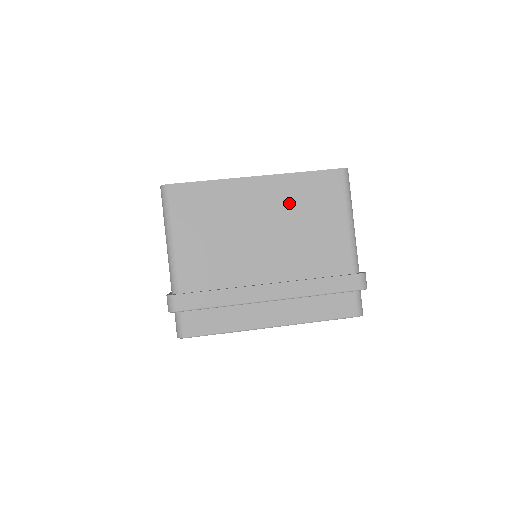
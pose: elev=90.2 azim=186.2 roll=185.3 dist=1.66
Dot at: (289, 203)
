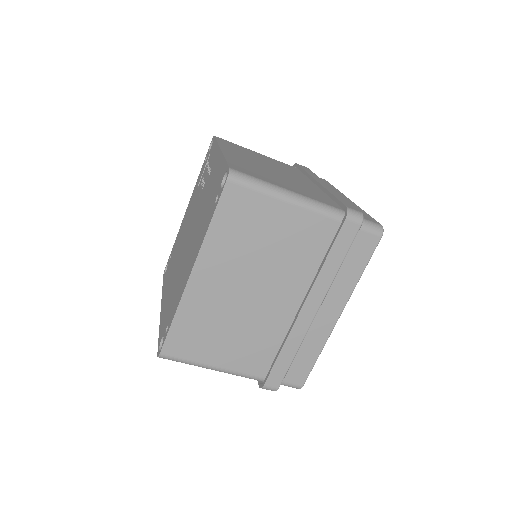
Dot at: (235, 254)
